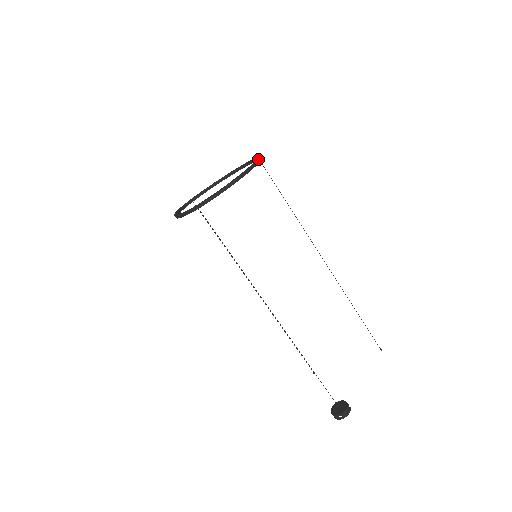
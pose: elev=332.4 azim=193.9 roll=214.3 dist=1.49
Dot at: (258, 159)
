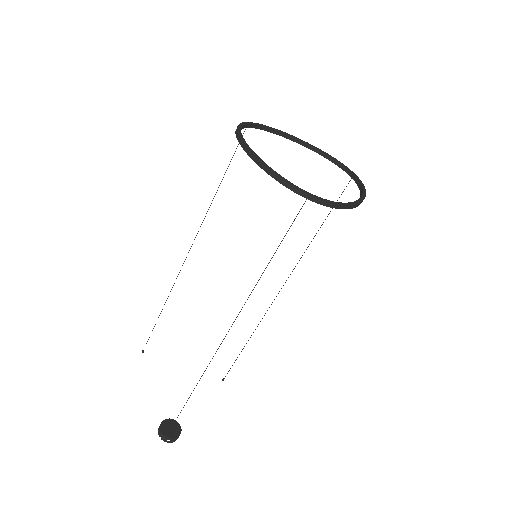
Dot at: (364, 186)
